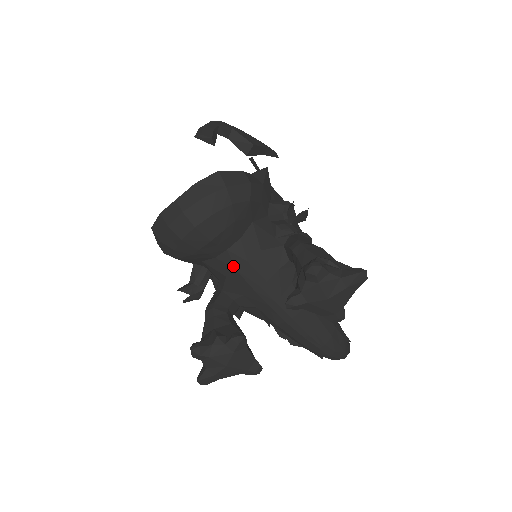
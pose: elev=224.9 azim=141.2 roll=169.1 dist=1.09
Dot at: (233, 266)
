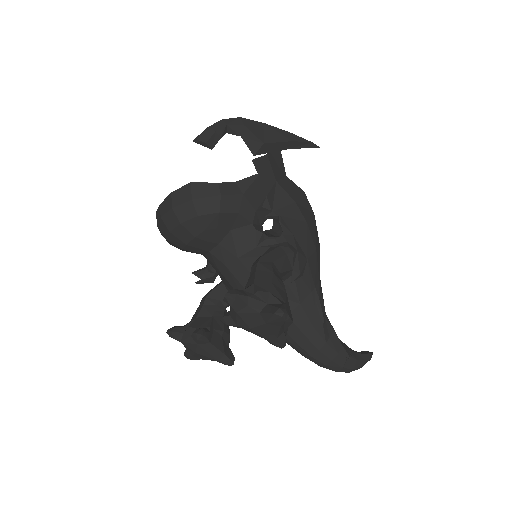
Dot at: (217, 267)
